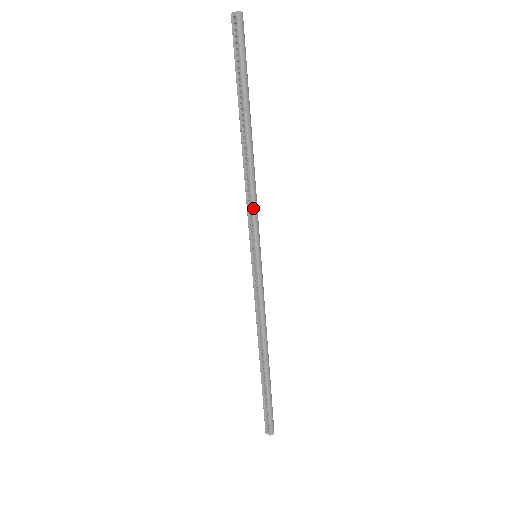
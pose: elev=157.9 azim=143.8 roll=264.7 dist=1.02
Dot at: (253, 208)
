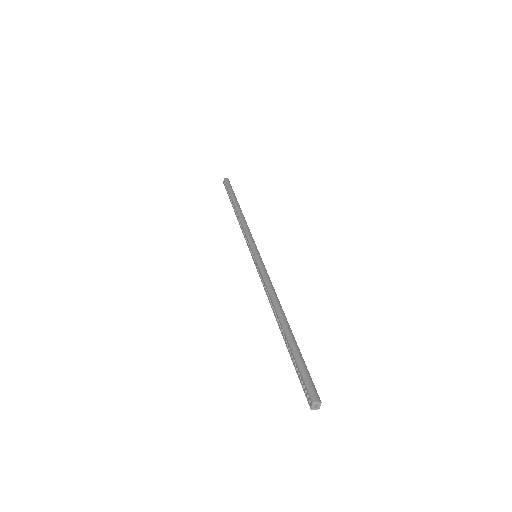
Dot at: (245, 232)
